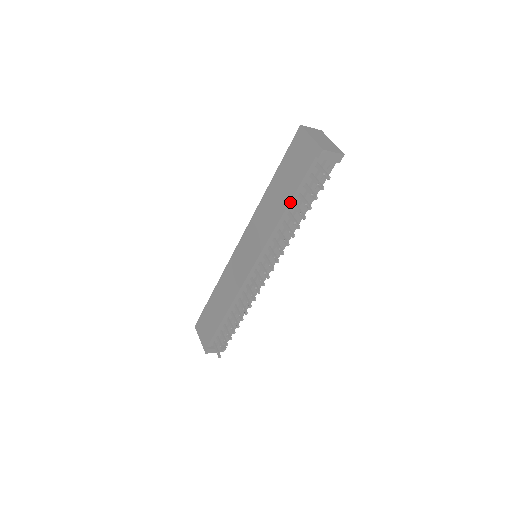
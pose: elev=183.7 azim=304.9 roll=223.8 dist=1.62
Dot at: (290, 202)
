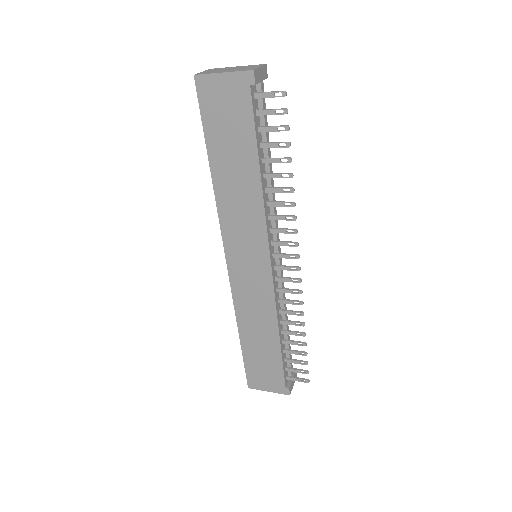
Dot at: (259, 161)
